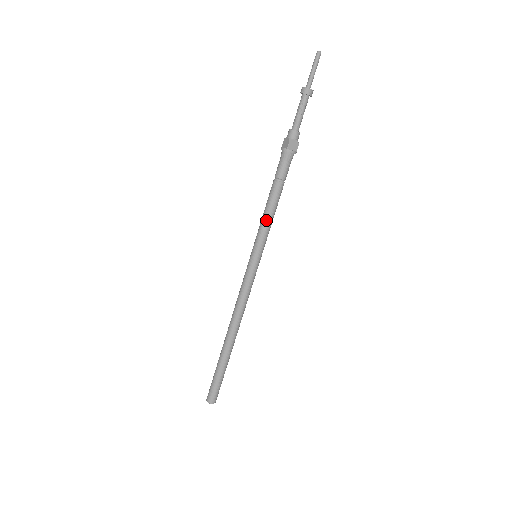
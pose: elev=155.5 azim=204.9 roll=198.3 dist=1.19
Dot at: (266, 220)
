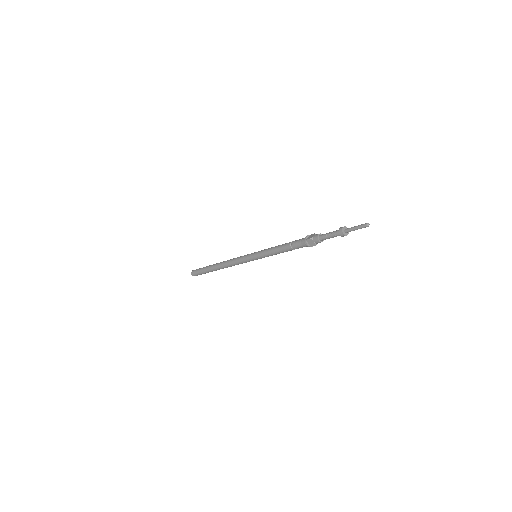
Dot at: (271, 251)
